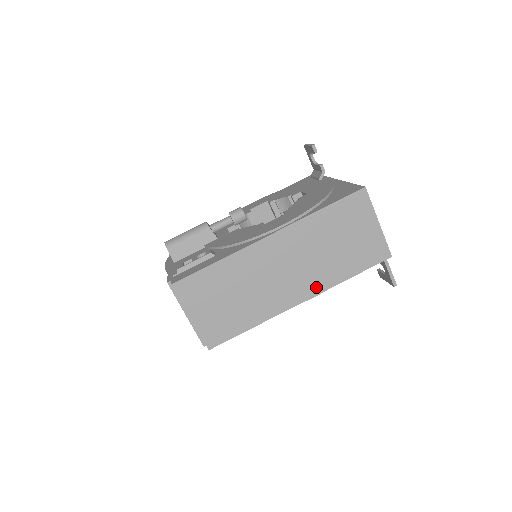
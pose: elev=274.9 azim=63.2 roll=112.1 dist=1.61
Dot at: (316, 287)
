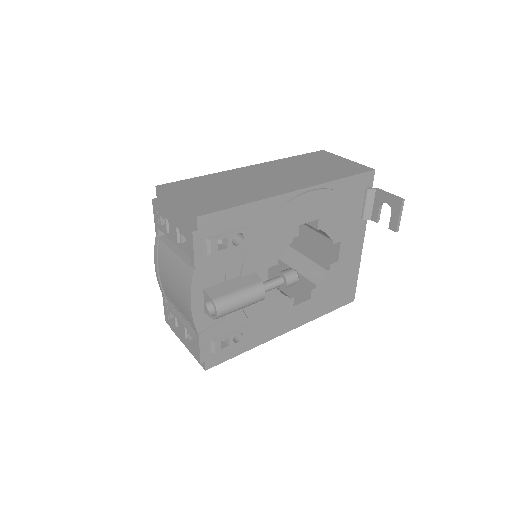
Dot at: (308, 183)
